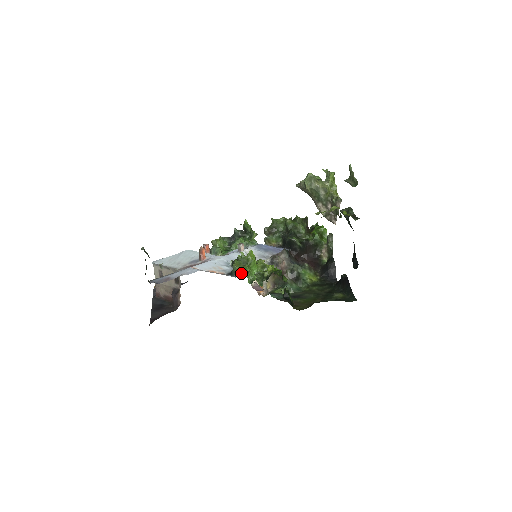
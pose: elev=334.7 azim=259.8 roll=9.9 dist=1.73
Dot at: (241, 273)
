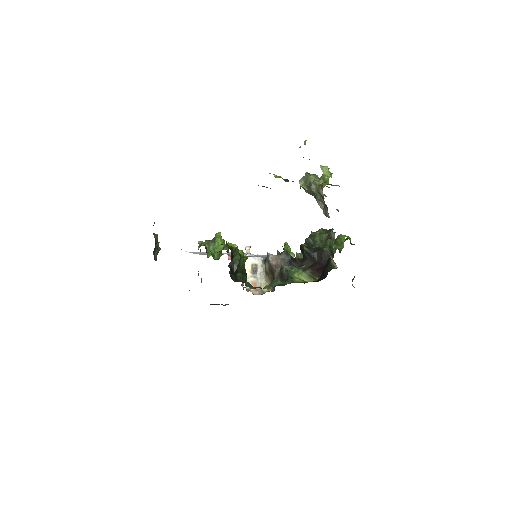
Dot at: occluded
